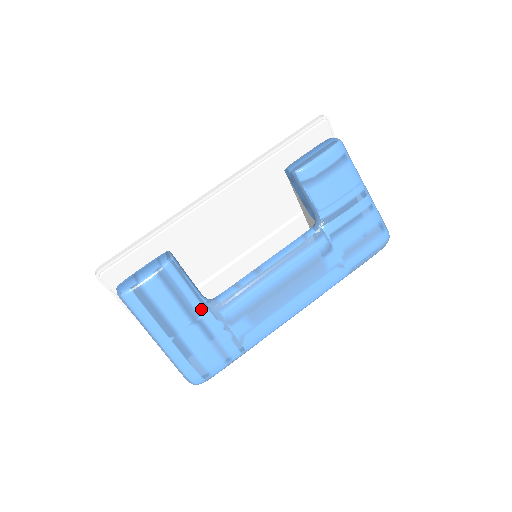
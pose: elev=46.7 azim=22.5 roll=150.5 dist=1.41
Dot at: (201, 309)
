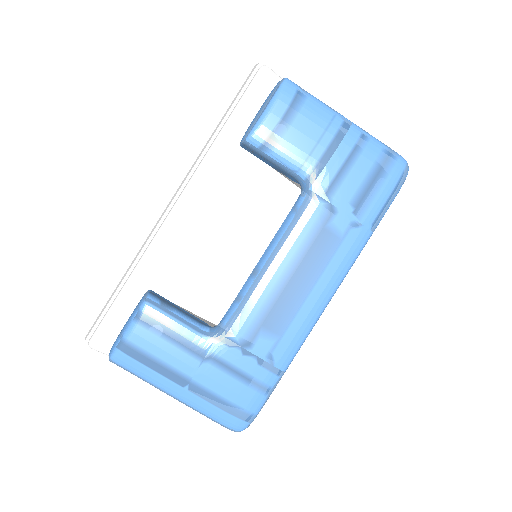
Dot at: (206, 342)
